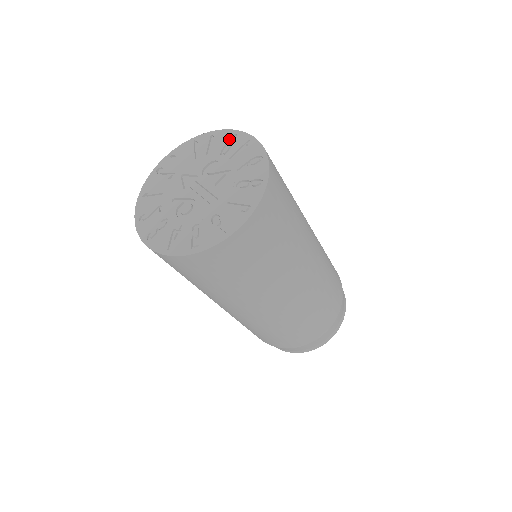
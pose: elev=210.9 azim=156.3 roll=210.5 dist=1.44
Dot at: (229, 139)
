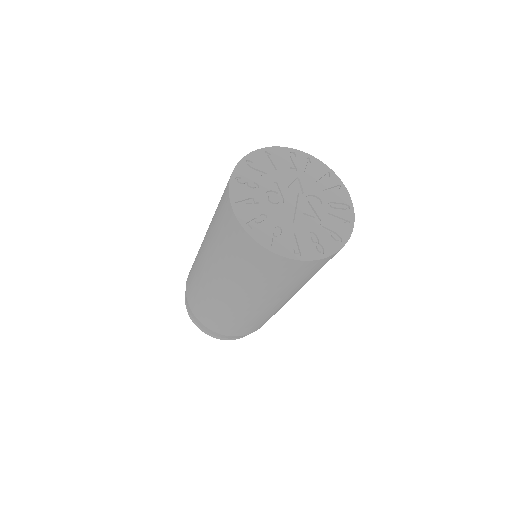
Dot at: (344, 203)
